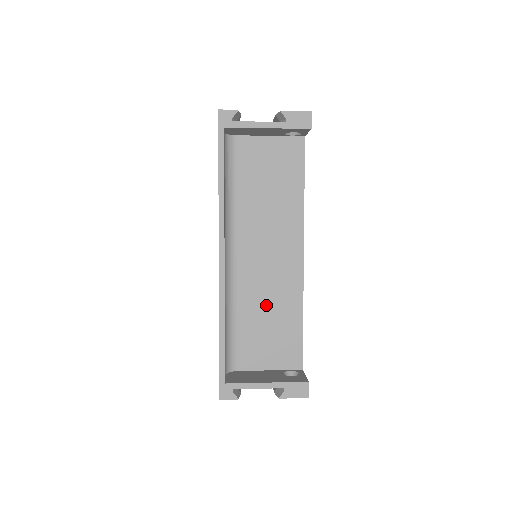
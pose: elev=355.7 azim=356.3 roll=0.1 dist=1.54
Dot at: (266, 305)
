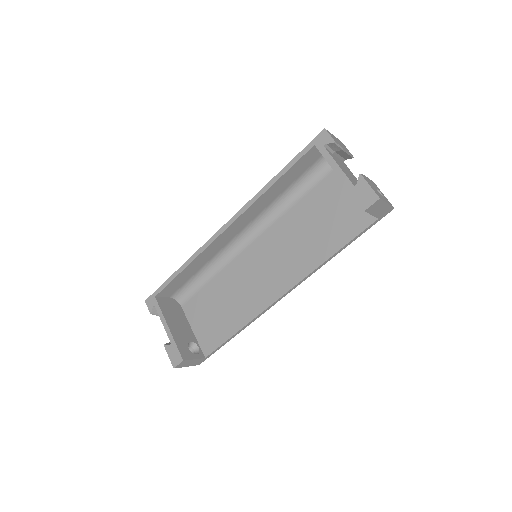
Dot at: (232, 293)
